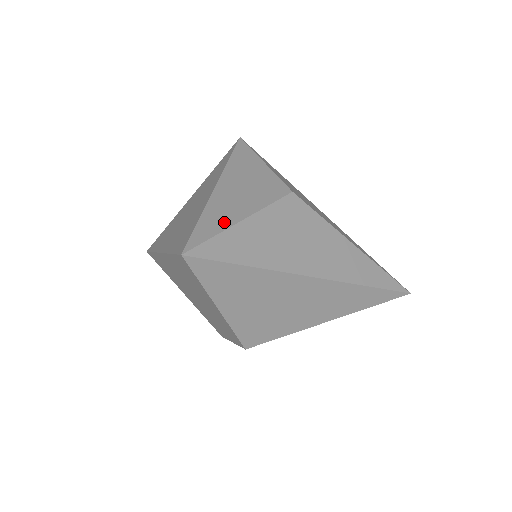
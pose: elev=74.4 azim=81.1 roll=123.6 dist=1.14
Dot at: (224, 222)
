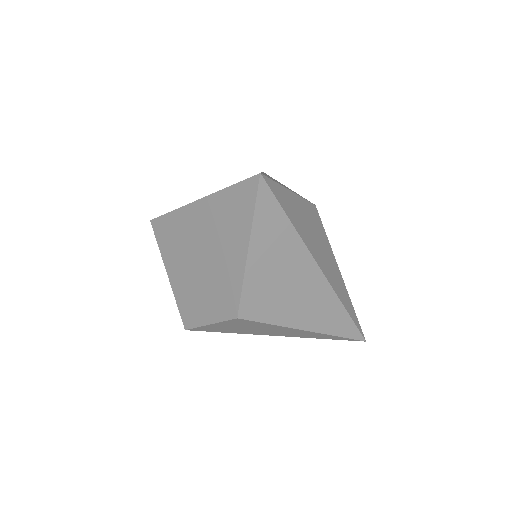
Dot at: (280, 184)
